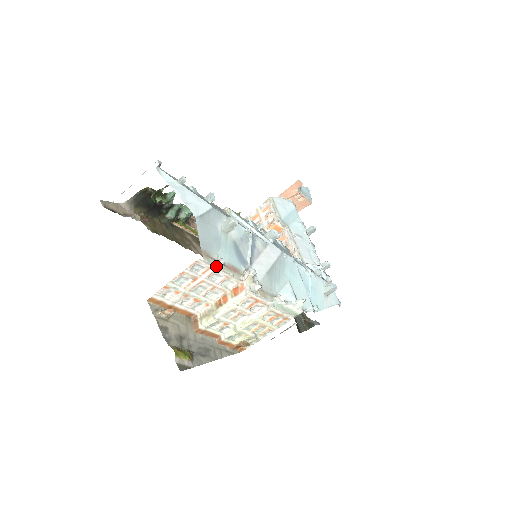
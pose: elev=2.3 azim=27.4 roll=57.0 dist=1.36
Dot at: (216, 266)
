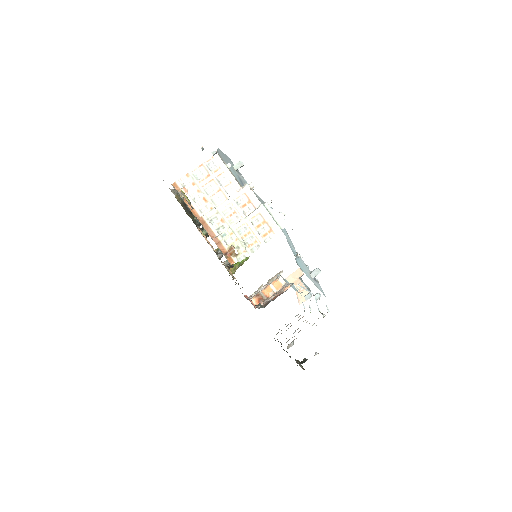
Dot at: (224, 164)
